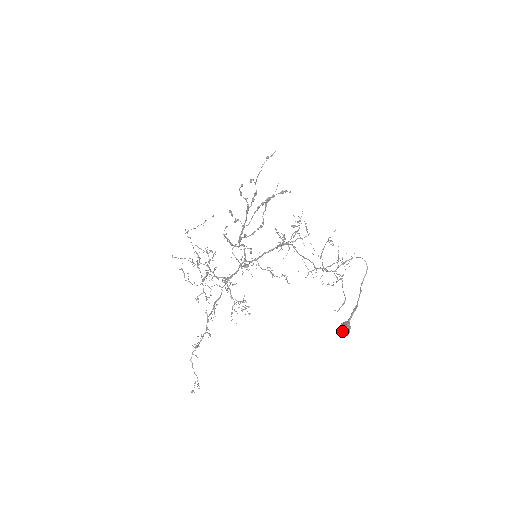
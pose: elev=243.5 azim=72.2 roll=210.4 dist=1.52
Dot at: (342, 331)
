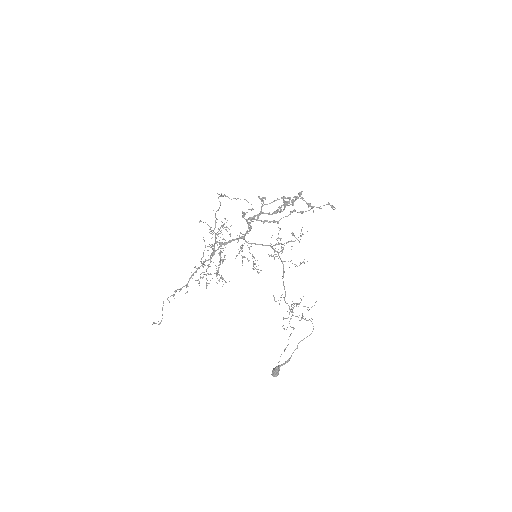
Dot at: (274, 375)
